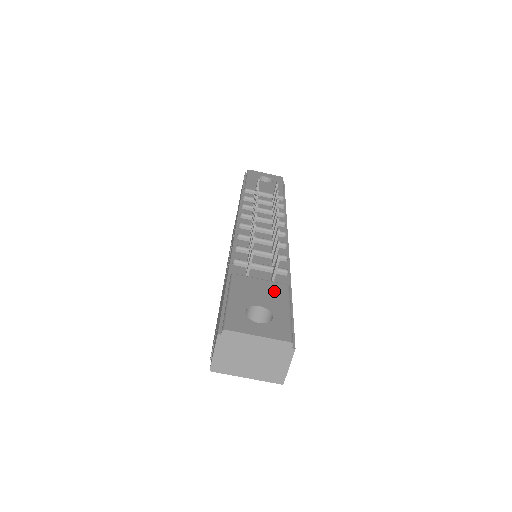
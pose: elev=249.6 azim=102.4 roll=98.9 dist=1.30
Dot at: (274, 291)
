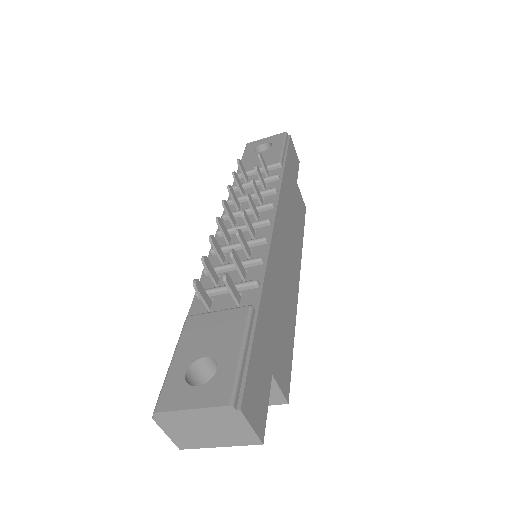
Dot at: (229, 324)
